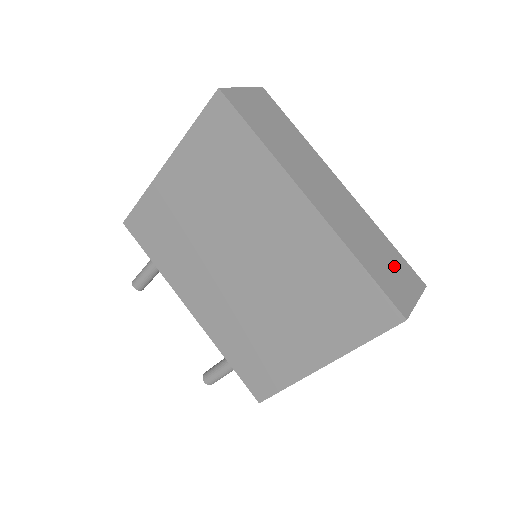
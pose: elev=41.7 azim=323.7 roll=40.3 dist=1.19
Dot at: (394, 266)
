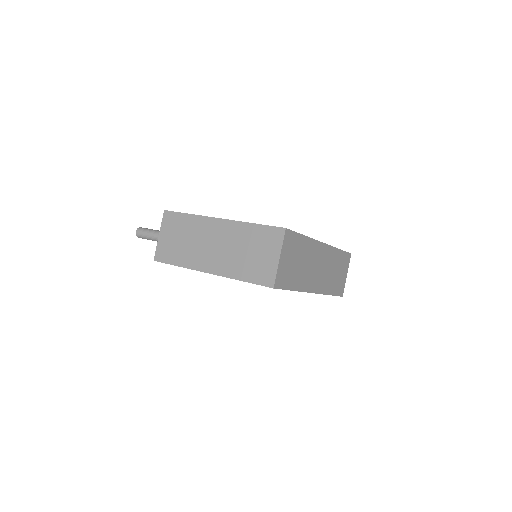
Dot at: (341, 268)
